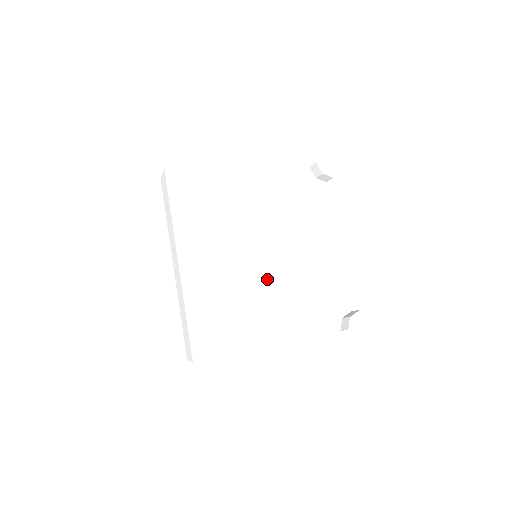
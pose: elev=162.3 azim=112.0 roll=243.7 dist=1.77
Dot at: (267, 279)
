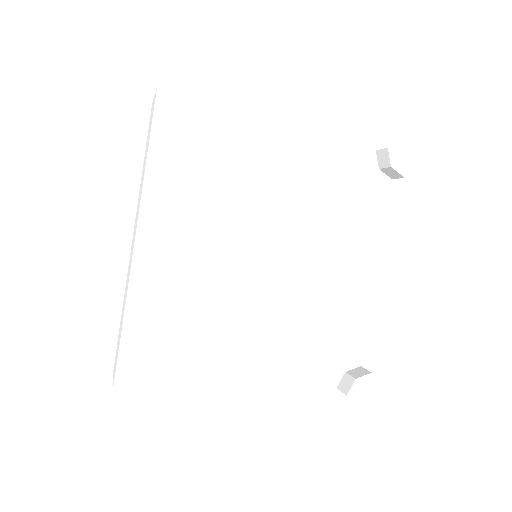
Dot at: (260, 293)
